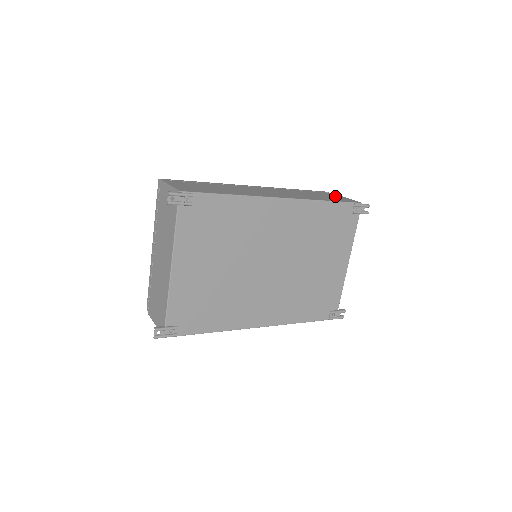
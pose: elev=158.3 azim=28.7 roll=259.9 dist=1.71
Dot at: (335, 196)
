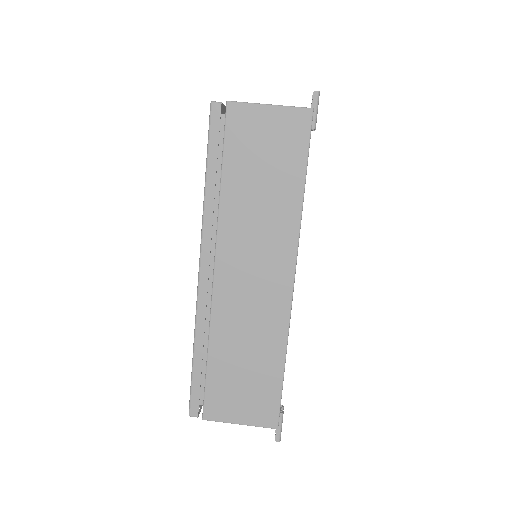
Dot at: (262, 130)
